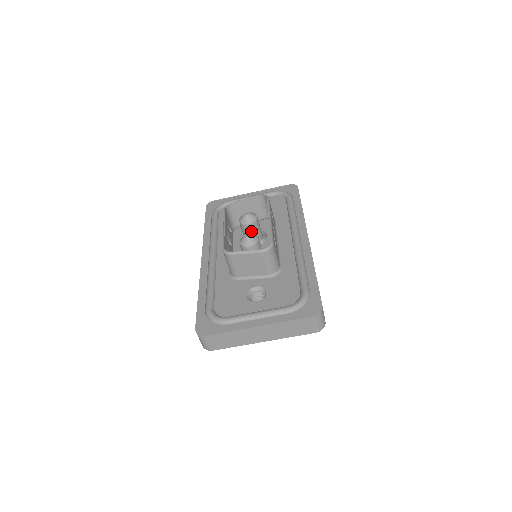
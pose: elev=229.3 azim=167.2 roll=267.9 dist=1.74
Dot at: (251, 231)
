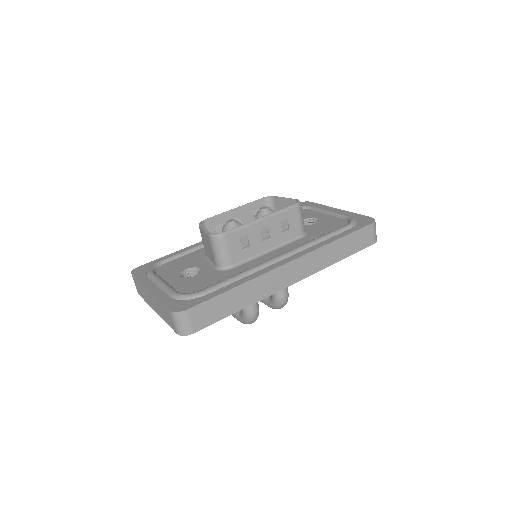
Dot at: occluded
